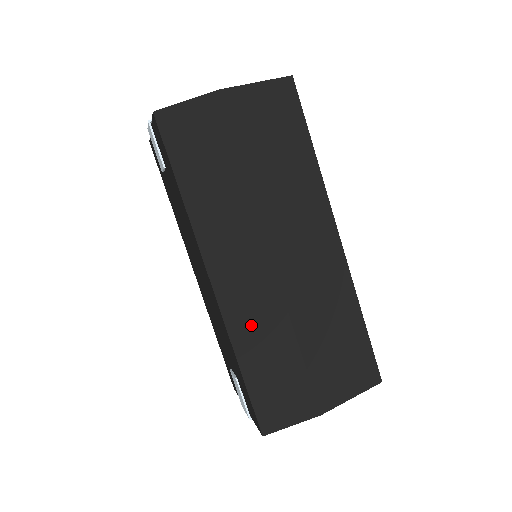
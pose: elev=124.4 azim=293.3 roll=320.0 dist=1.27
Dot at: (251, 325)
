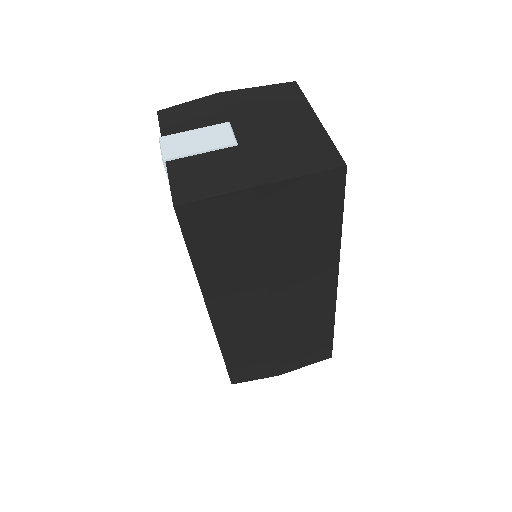
Dot at: (239, 339)
